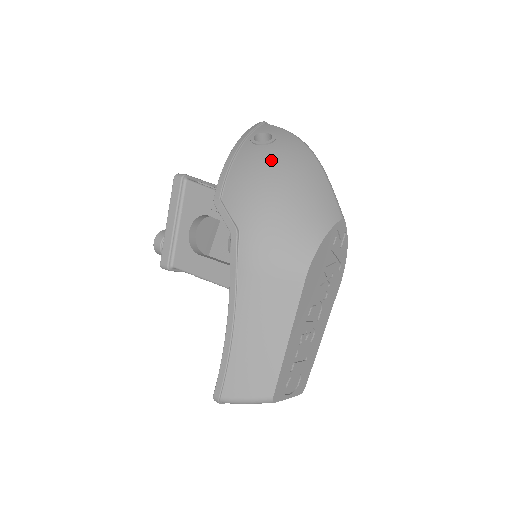
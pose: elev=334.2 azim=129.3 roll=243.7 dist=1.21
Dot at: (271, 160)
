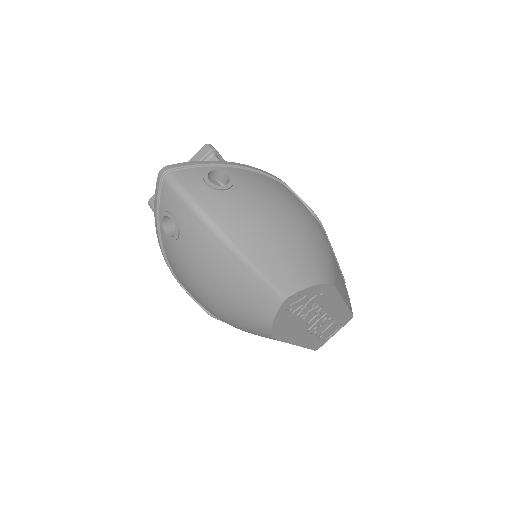
Dot at: (188, 265)
